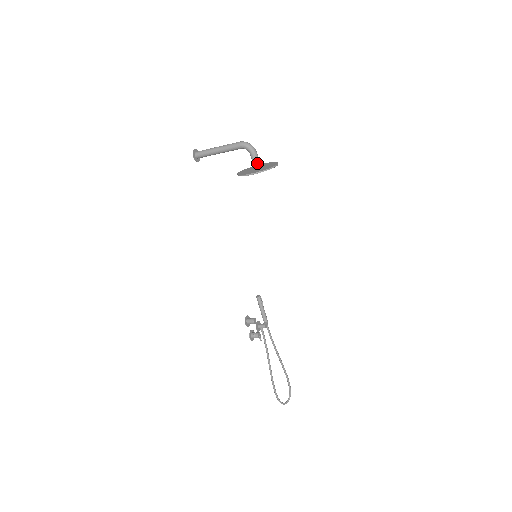
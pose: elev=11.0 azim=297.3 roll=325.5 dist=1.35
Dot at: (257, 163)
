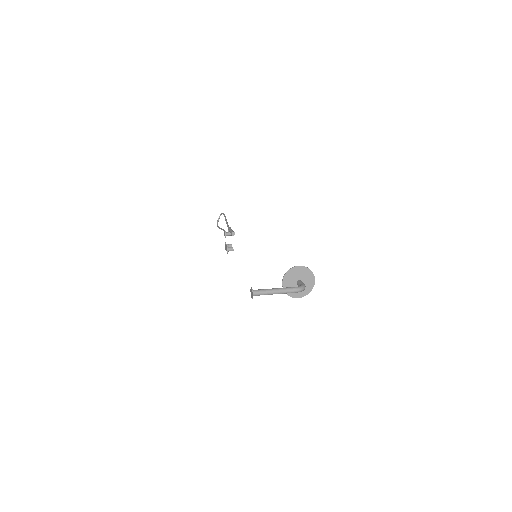
Dot at: occluded
